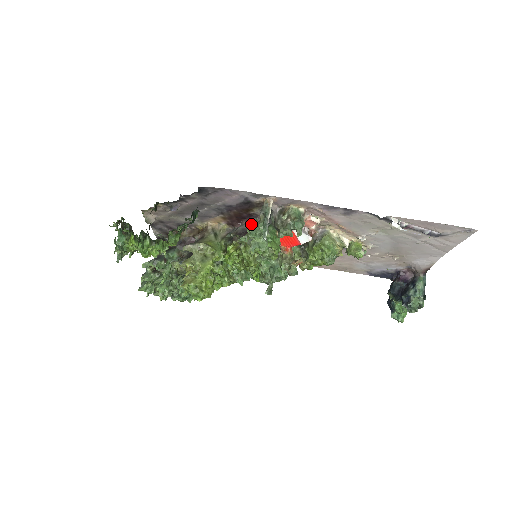
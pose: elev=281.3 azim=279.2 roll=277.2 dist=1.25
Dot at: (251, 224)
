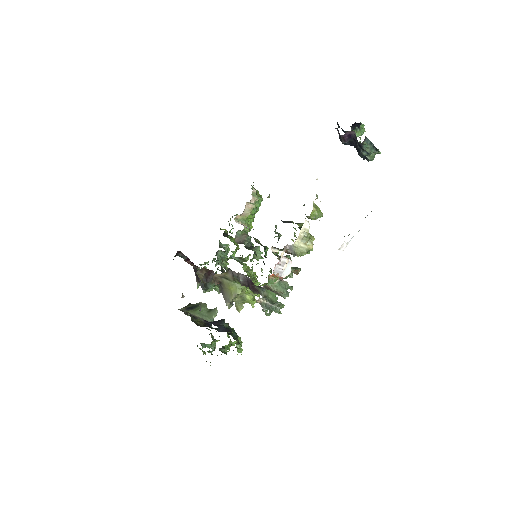
Dot at: (245, 277)
